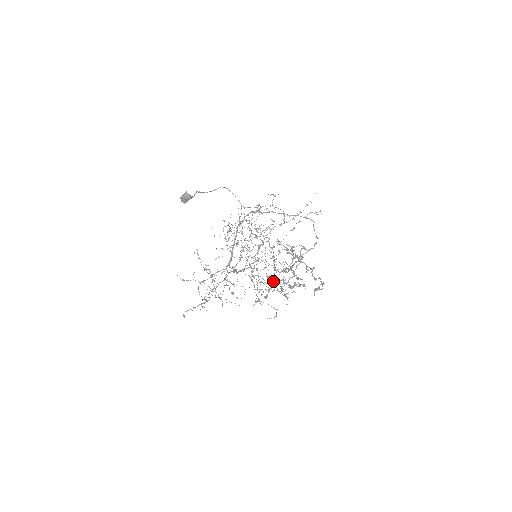
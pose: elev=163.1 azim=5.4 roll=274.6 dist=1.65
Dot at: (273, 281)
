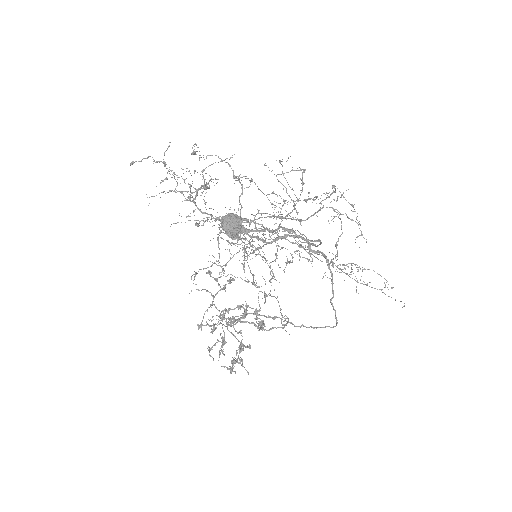
Dot at: (225, 290)
